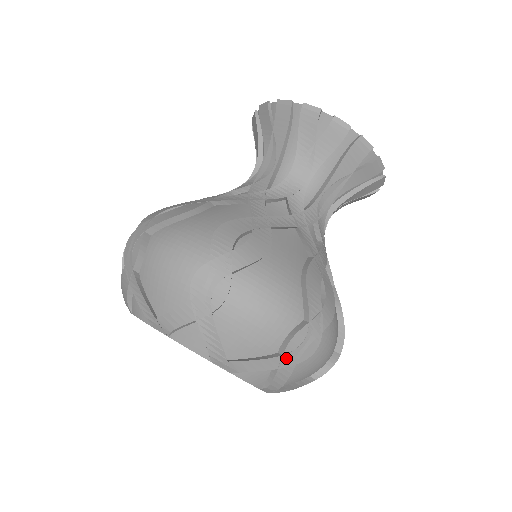
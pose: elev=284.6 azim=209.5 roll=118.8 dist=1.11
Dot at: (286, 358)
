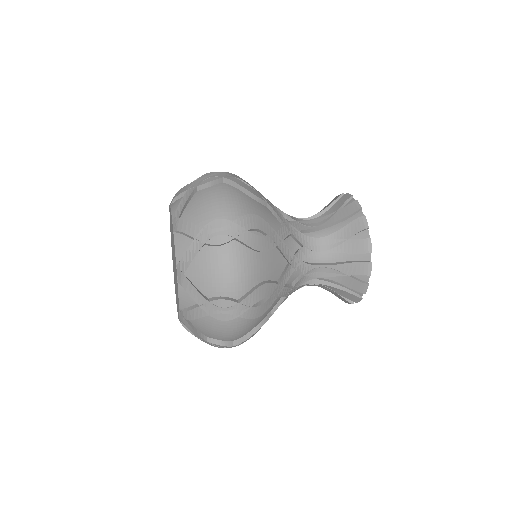
Dot at: (209, 305)
